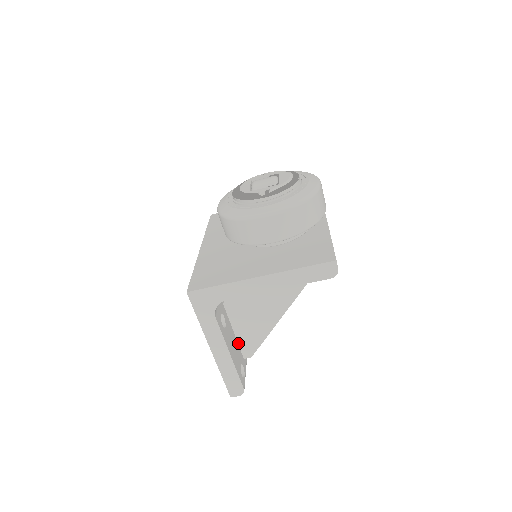
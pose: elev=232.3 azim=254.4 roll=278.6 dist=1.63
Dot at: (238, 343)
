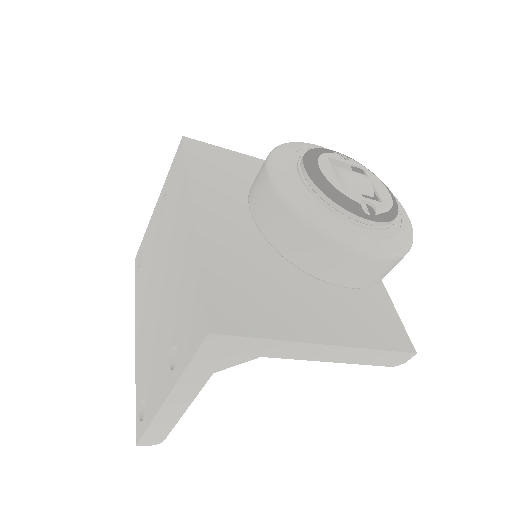
Dot at: occluded
